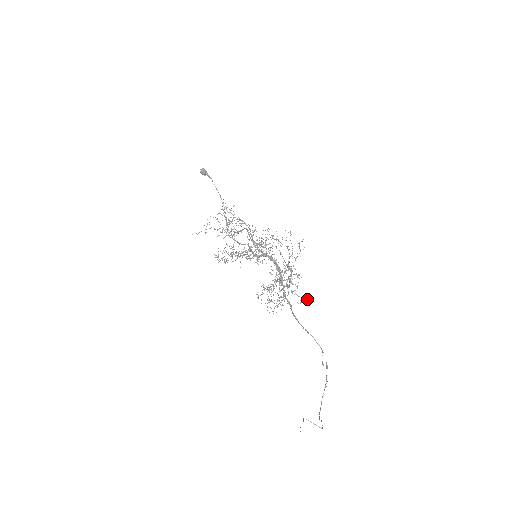
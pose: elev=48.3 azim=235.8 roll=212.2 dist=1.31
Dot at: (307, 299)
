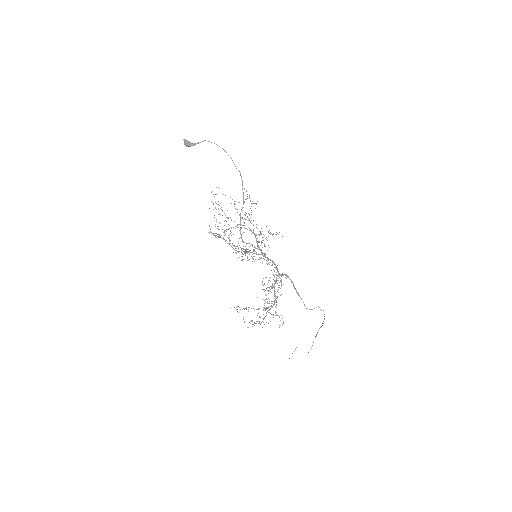
Dot at: occluded
